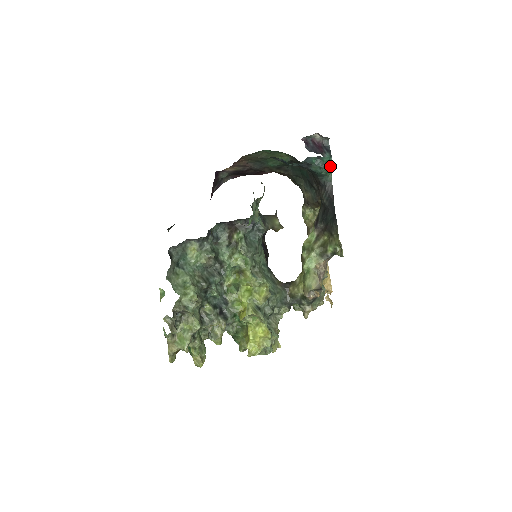
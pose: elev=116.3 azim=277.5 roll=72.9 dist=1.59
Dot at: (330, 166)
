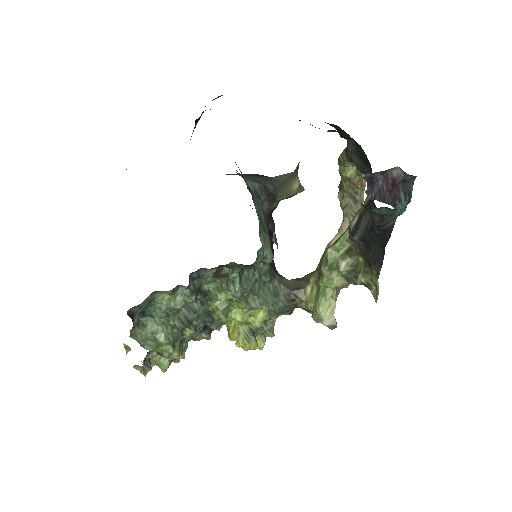
Dot at: (401, 213)
